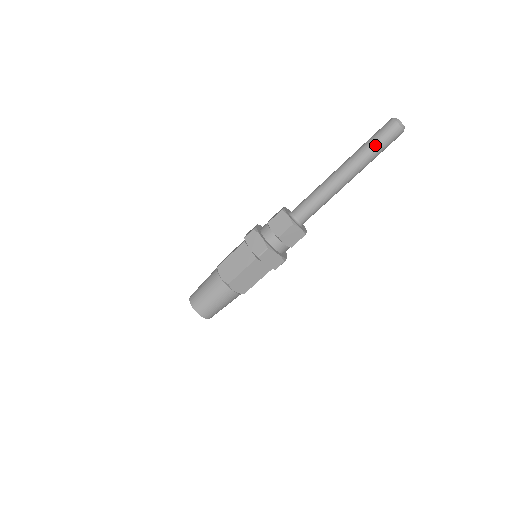
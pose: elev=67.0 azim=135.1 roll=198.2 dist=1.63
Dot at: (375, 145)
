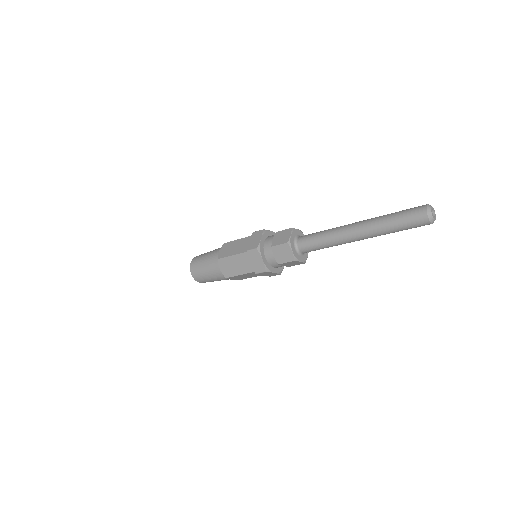
Dot at: (397, 228)
